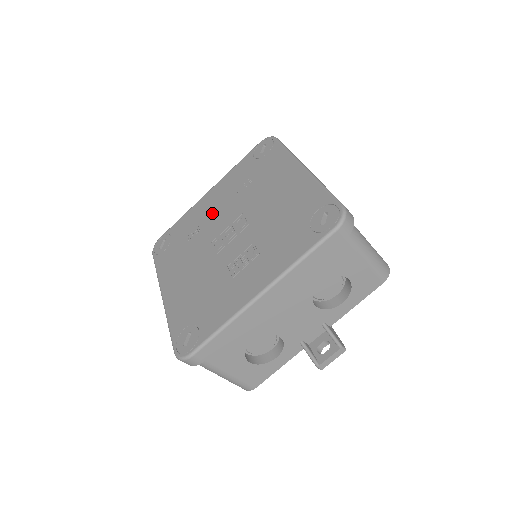
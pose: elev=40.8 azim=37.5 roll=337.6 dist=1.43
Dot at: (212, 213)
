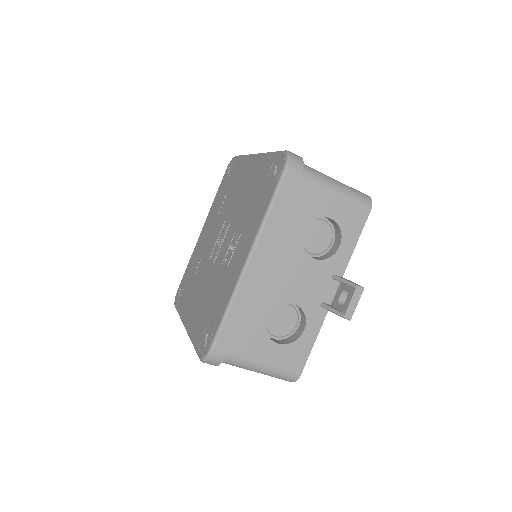
Dot at: (206, 241)
